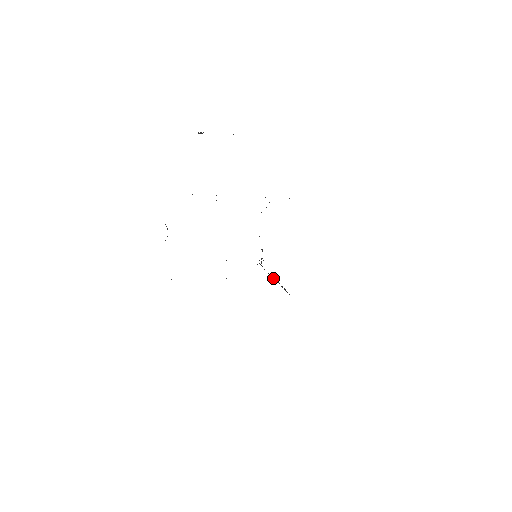
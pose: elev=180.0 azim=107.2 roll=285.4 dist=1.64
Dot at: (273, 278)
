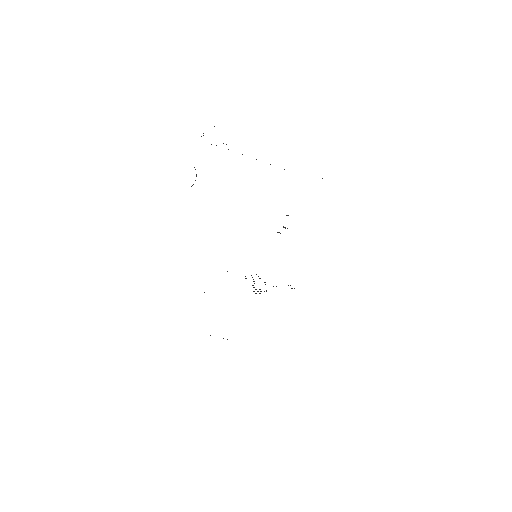
Dot at: occluded
